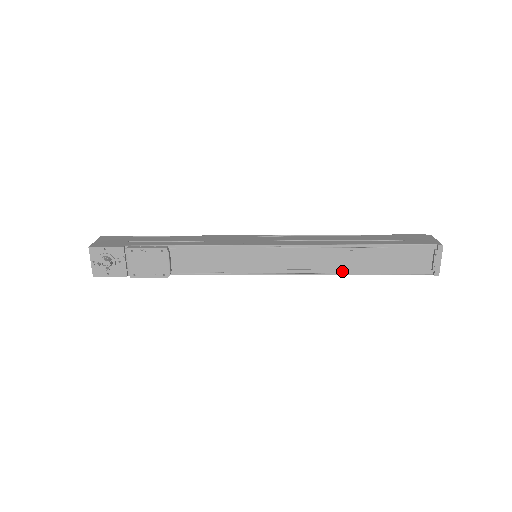
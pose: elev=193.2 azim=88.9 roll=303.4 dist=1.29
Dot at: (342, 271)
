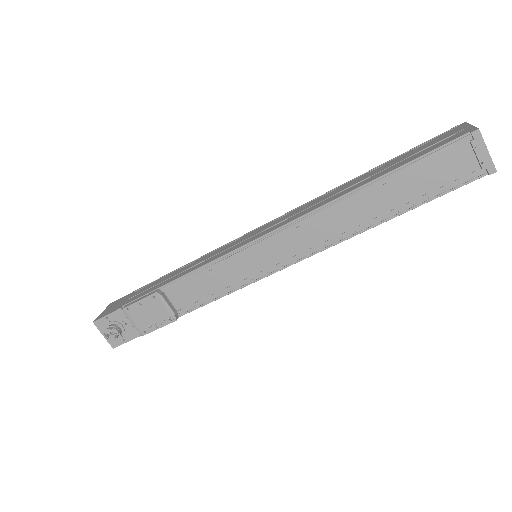
Dot at: (360, 228)
